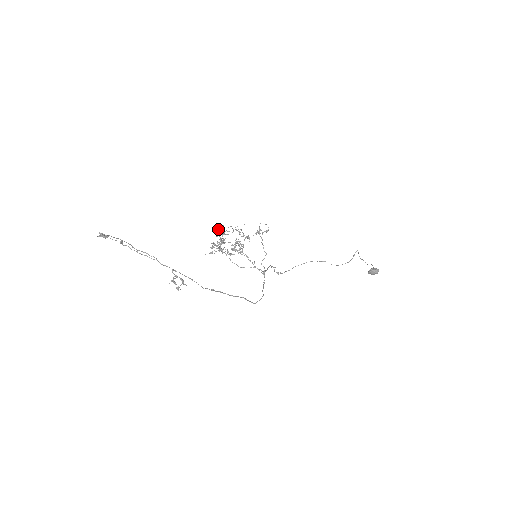
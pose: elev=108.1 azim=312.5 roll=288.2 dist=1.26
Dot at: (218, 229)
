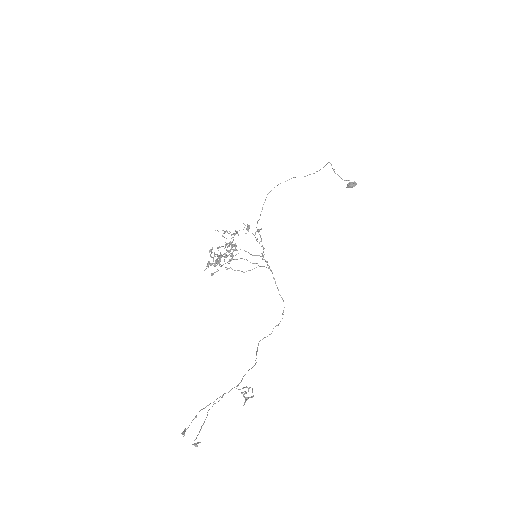
Dot at: (210, 251)
